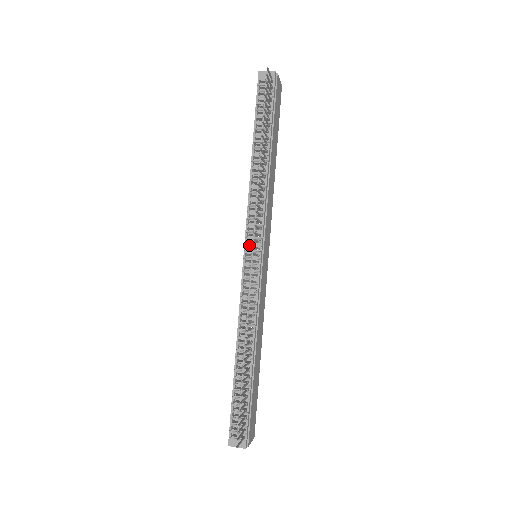
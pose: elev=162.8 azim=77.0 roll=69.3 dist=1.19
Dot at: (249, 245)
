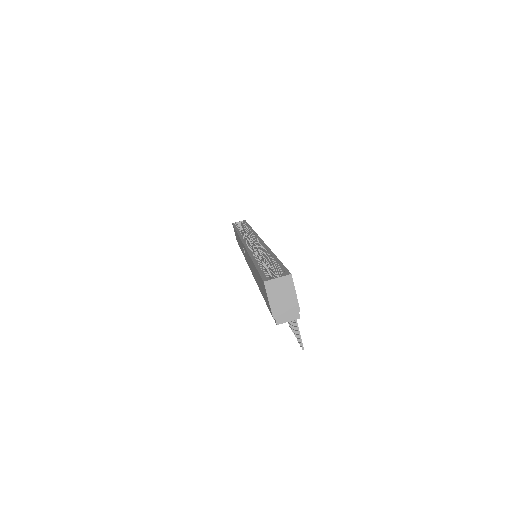
Dot at: occluded
